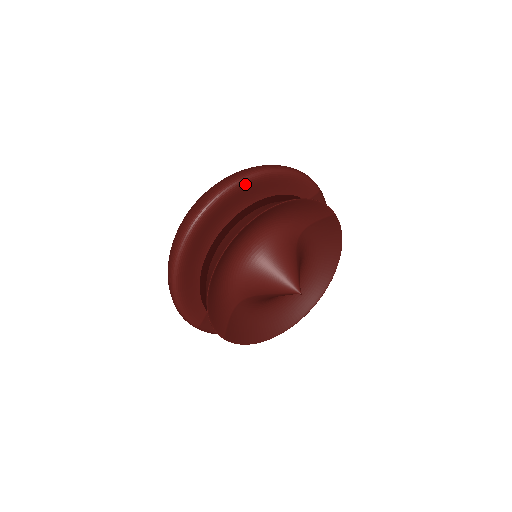
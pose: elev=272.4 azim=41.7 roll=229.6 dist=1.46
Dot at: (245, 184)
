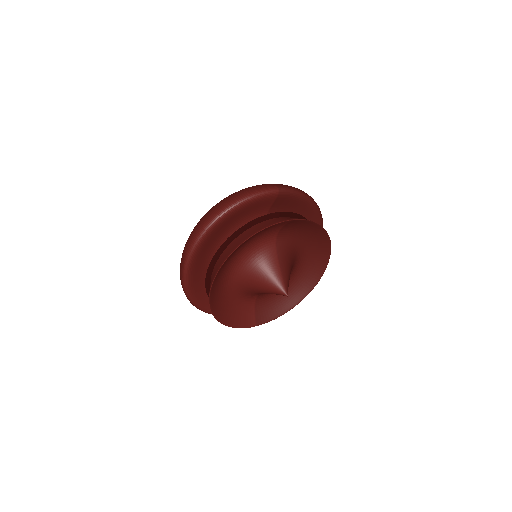
Dot at: (203, 240)
